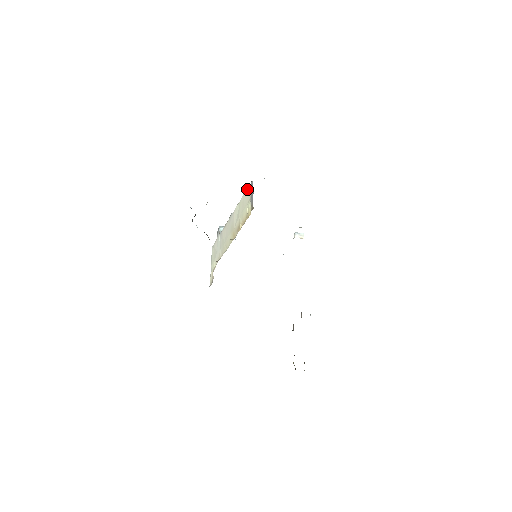
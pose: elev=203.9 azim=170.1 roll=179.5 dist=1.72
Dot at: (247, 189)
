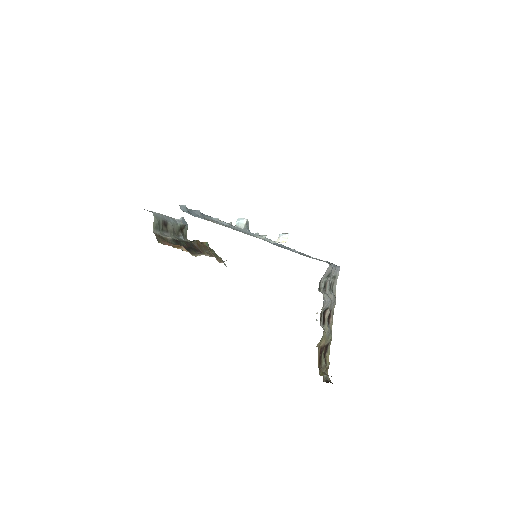
Dot at: occluded
